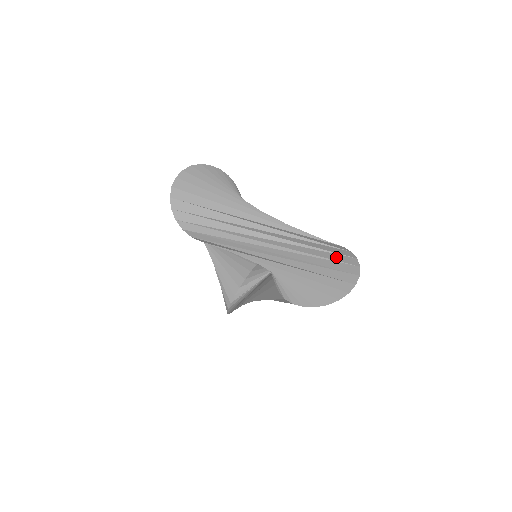
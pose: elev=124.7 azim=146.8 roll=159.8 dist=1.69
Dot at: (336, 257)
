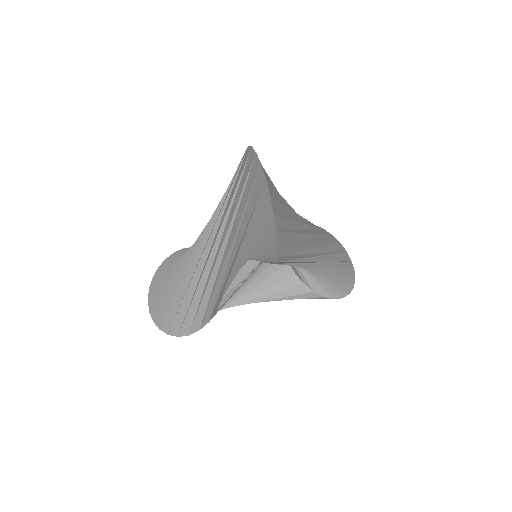
Dot at: (332, 239)
